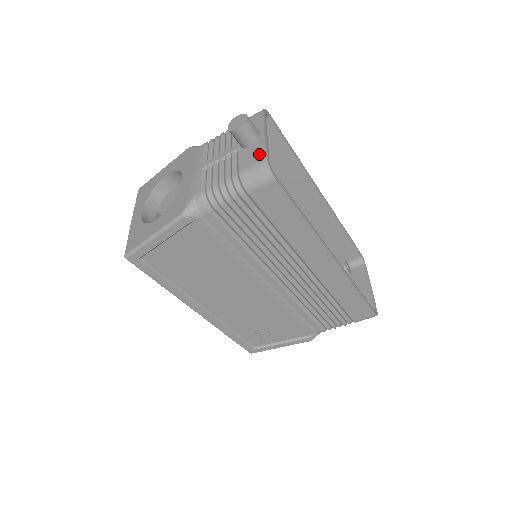
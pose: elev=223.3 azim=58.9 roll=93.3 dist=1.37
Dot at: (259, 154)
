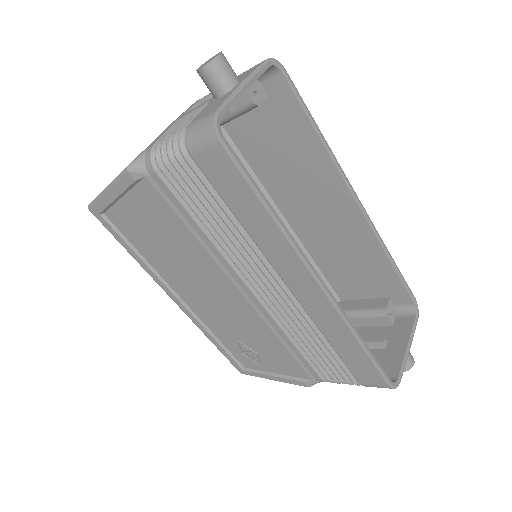
Dot at: (216, 105)
